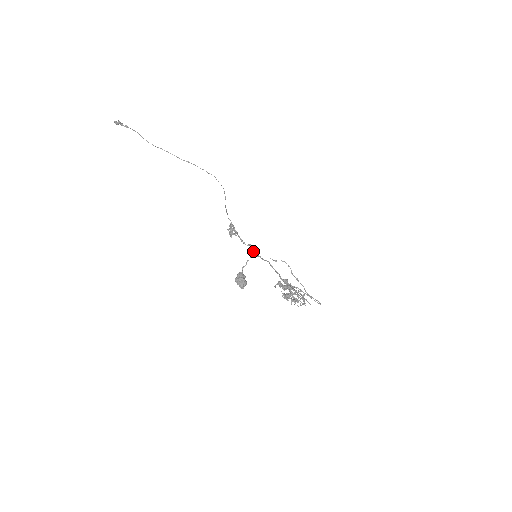
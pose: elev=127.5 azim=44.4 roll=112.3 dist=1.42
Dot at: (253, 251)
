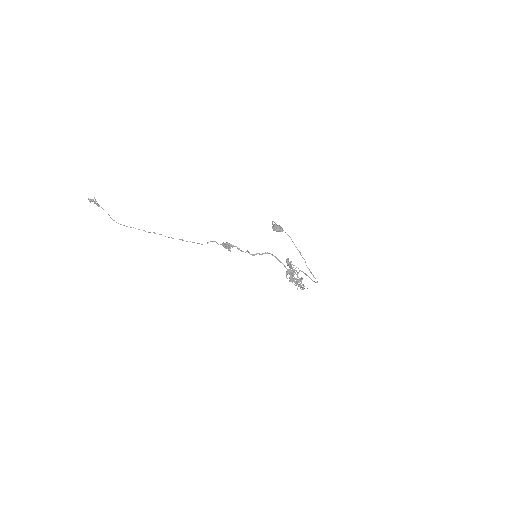
Dot at: (252, 254)
